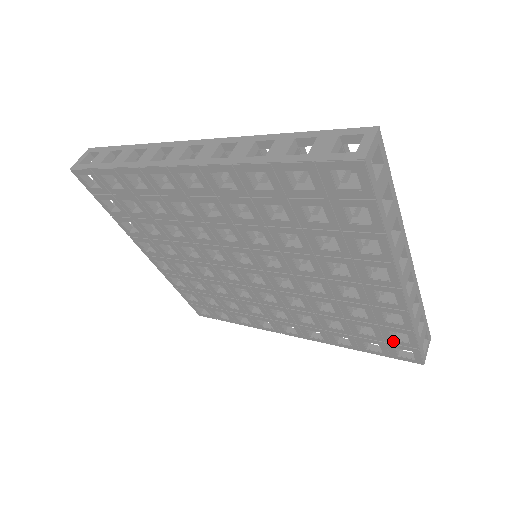
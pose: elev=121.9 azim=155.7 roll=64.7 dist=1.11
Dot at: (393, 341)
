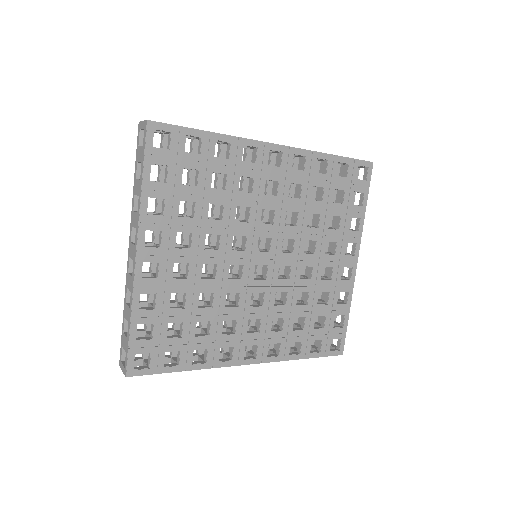
Dot at: (334, 329)
